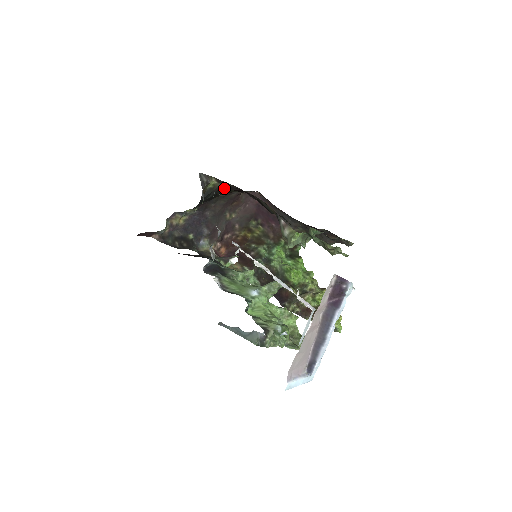
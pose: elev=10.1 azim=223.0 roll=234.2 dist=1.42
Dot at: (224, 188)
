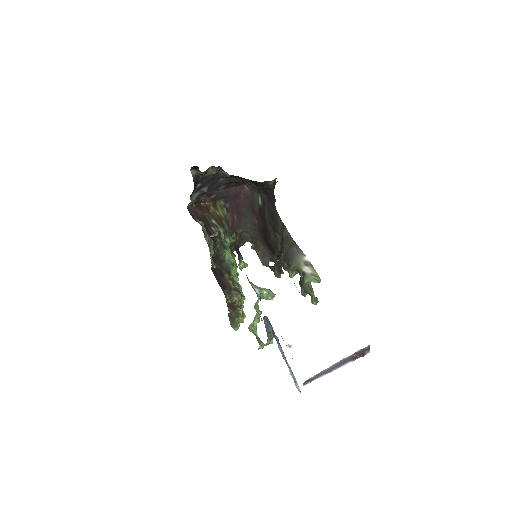
Dot at: (266, 185)
